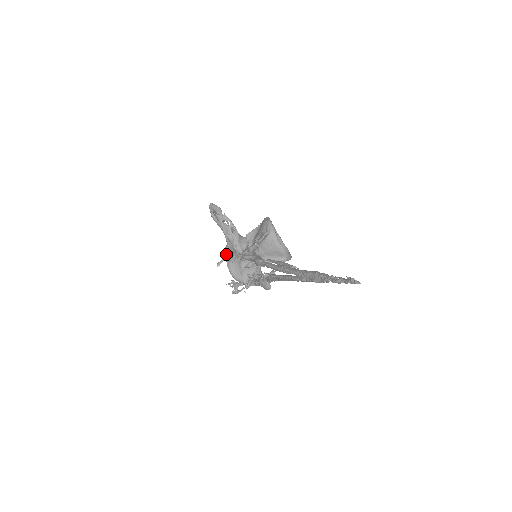
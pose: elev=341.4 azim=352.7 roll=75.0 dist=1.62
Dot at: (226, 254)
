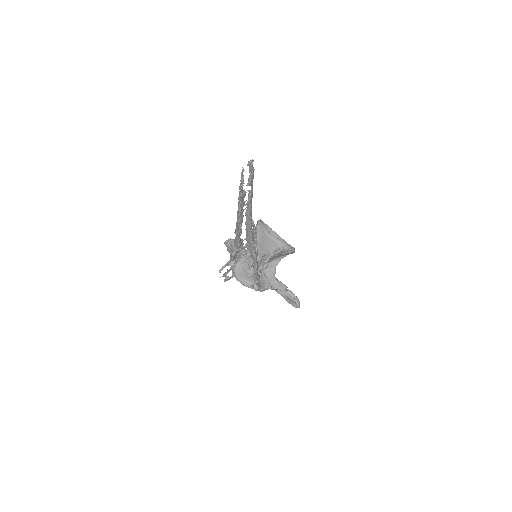
Dot at: occluded
